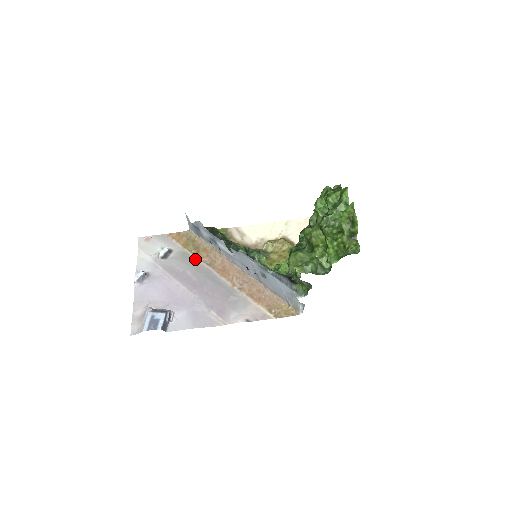
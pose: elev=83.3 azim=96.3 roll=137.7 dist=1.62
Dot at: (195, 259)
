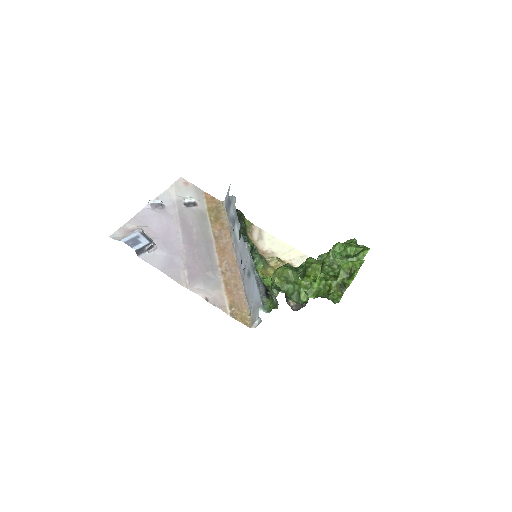
Dot at: (208, 225)
